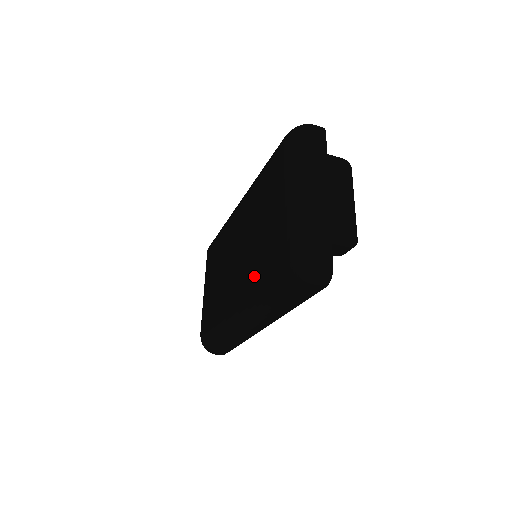
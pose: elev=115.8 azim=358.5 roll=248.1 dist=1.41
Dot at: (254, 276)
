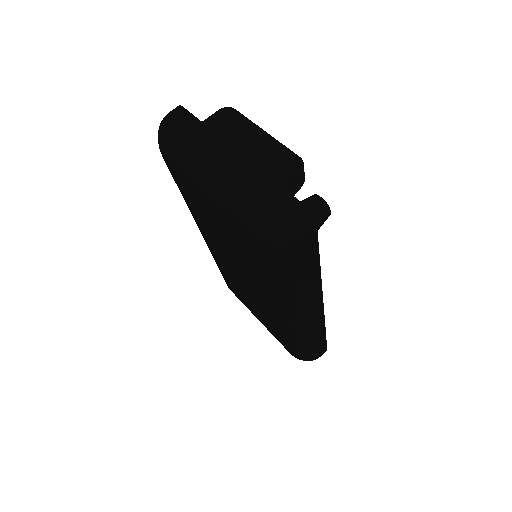
Dot at: (262, 278)
